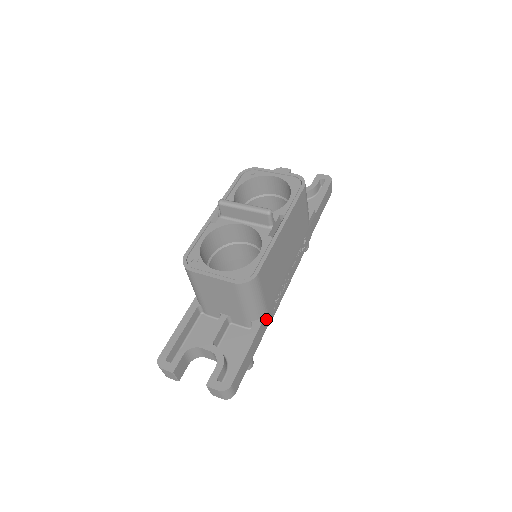
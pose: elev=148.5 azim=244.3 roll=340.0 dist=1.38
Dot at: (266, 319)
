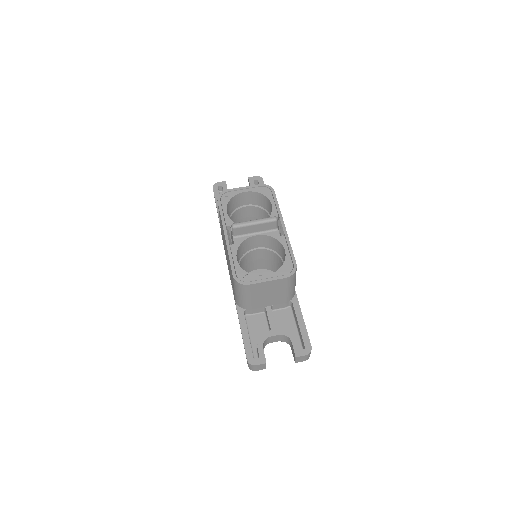
Dot at: occluded
